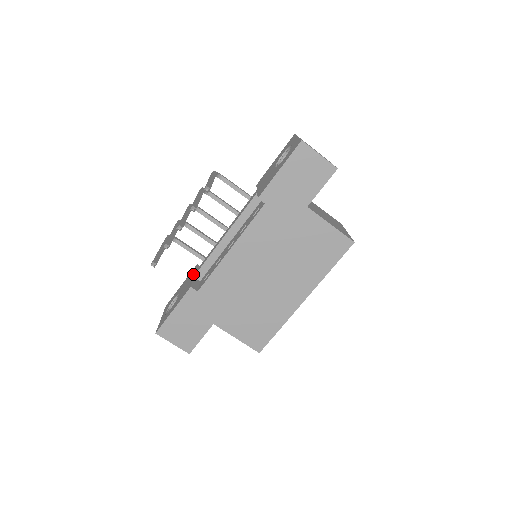
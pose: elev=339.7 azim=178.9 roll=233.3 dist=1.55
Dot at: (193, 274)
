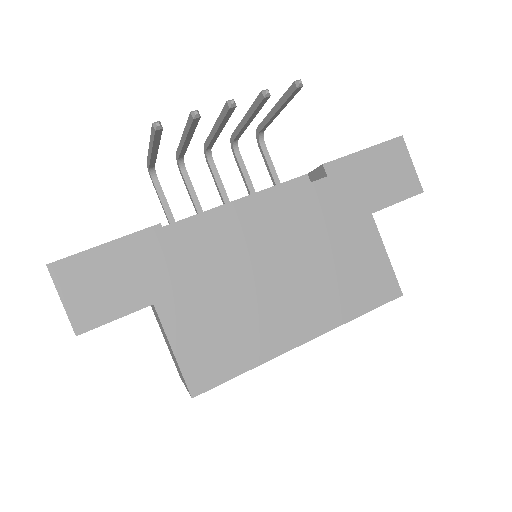
Dot at: occluded
